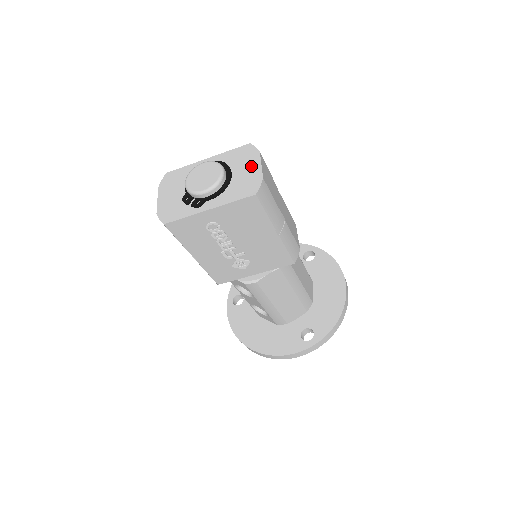
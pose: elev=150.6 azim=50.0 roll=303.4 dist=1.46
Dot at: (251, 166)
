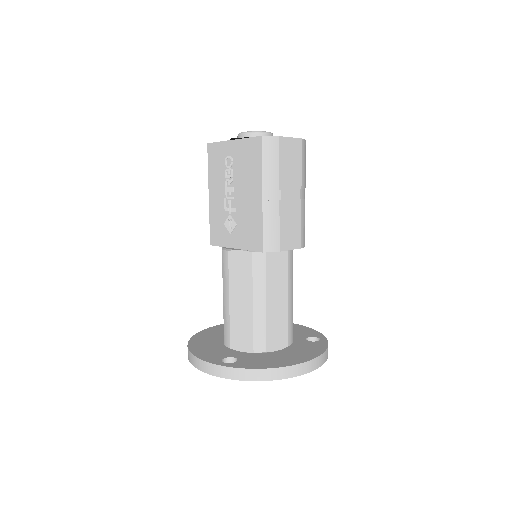
Dot at: occluded
